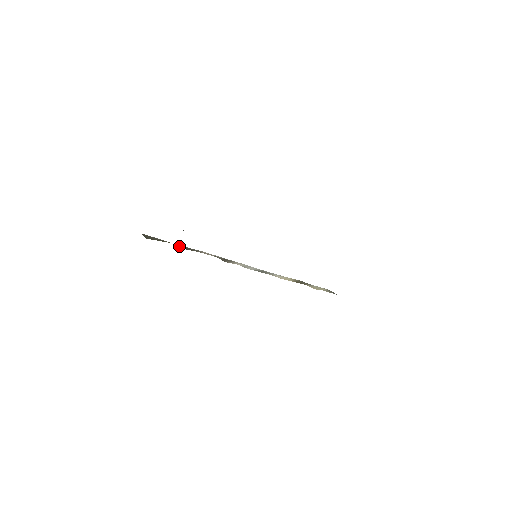
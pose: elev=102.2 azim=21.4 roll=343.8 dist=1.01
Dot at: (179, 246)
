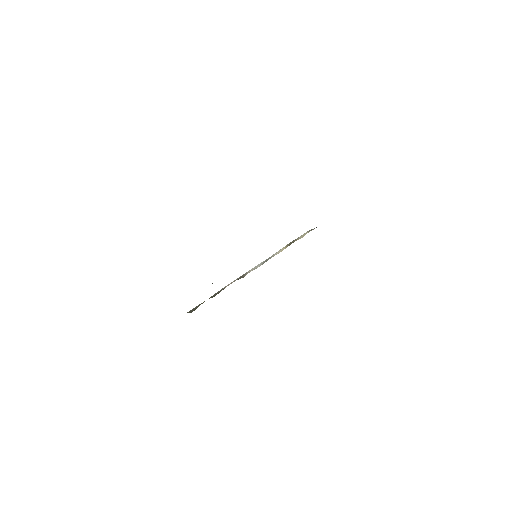
Dot at: (212, 297)
